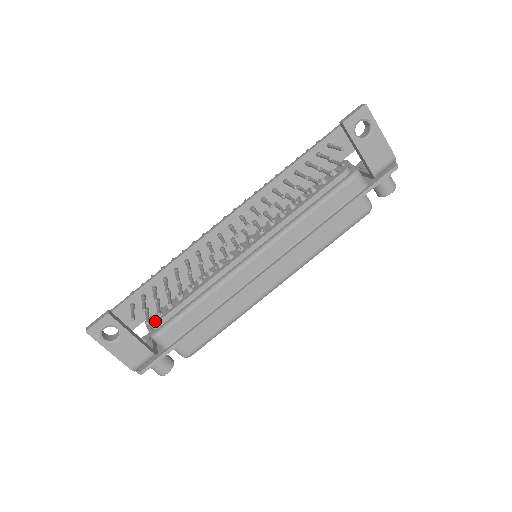
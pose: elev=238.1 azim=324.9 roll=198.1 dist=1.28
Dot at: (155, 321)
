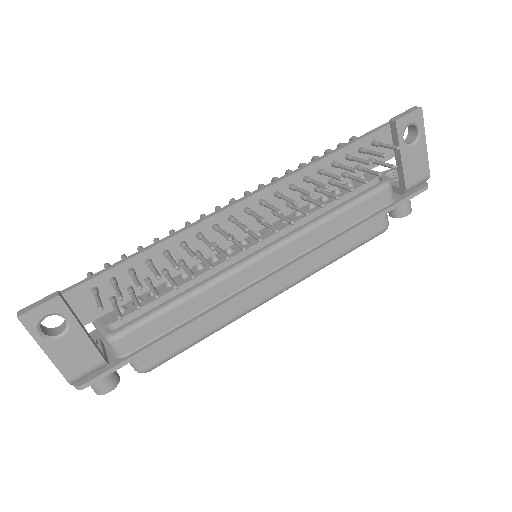
Dot at: (115, 318)
